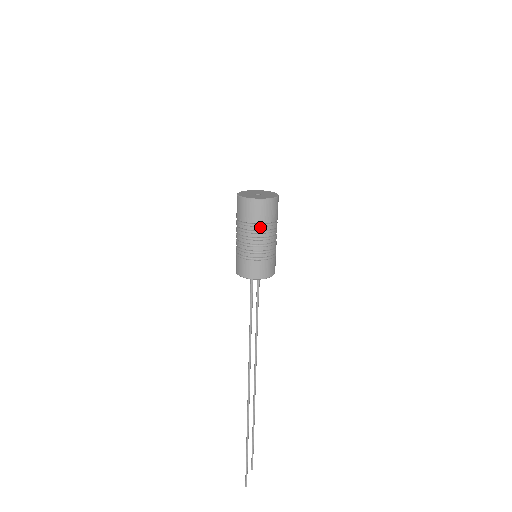
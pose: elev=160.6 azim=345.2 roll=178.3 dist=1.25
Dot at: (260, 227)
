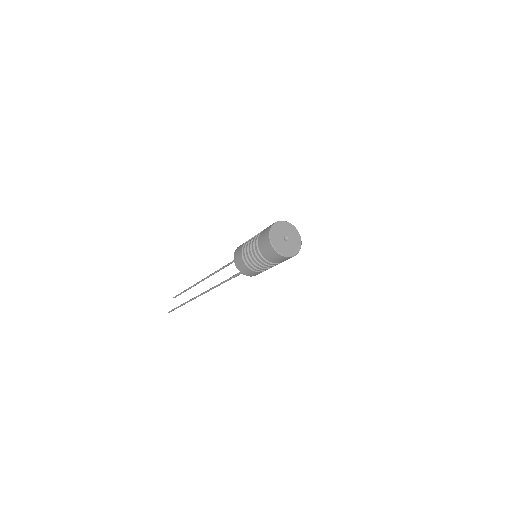
Dot at: (274, 264)
